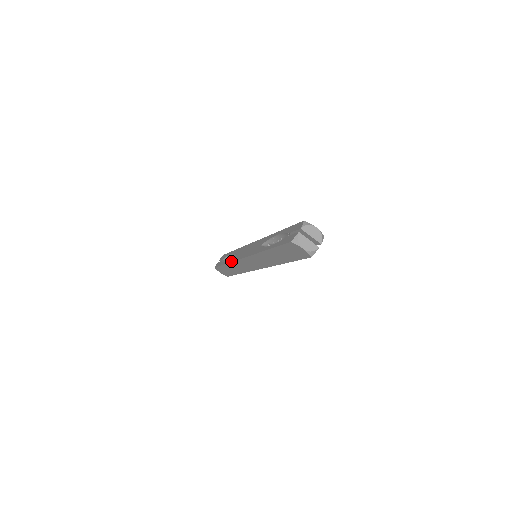
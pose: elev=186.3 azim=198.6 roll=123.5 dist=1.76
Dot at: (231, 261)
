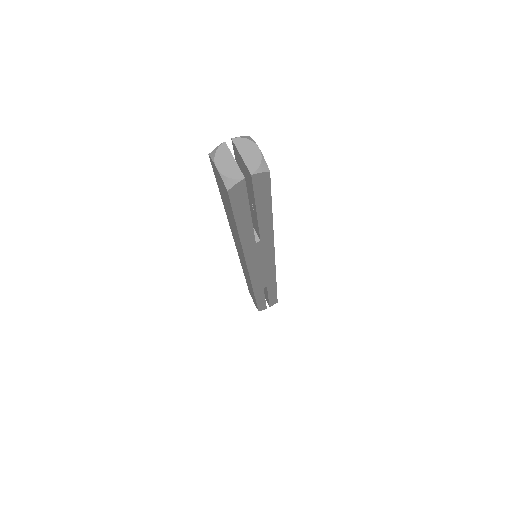
Dot at: occluded
